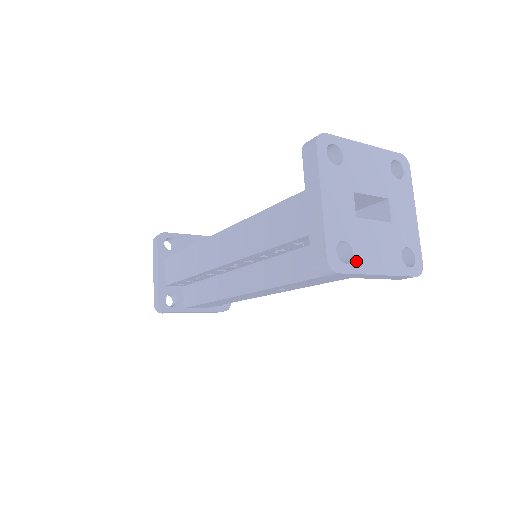
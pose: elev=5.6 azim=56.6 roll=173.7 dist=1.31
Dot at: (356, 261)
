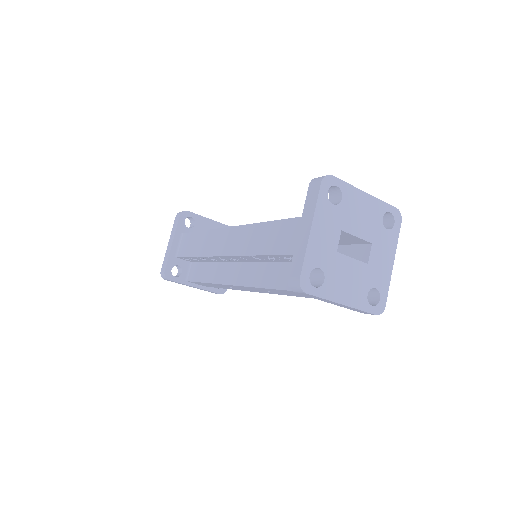
Dot at: (325, 288)
